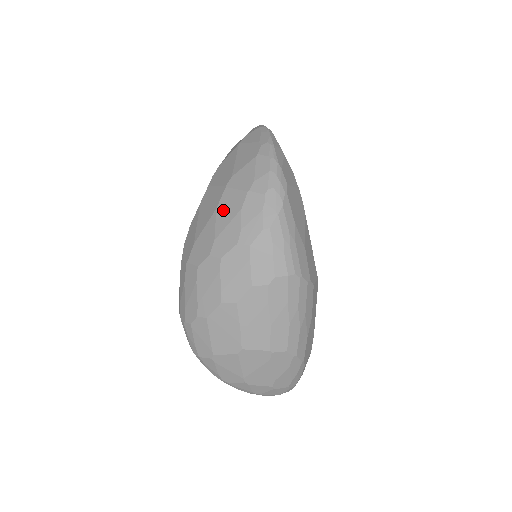
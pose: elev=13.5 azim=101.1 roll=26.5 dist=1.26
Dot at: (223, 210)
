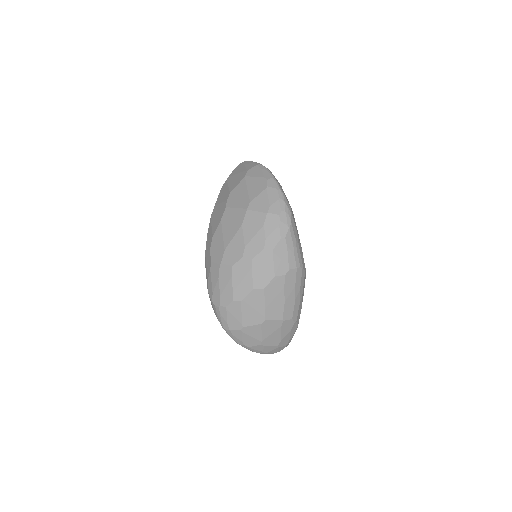
Dot at: (248, 226)
